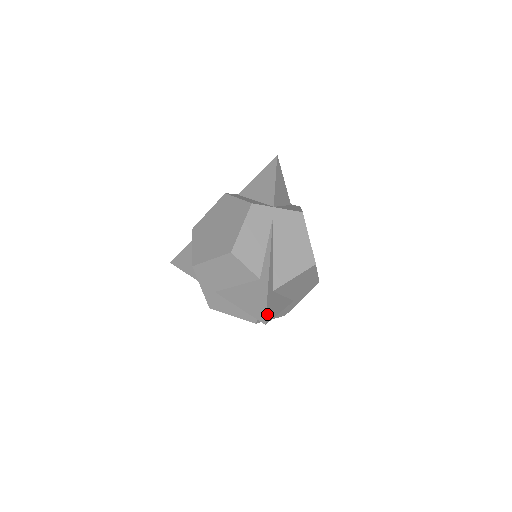
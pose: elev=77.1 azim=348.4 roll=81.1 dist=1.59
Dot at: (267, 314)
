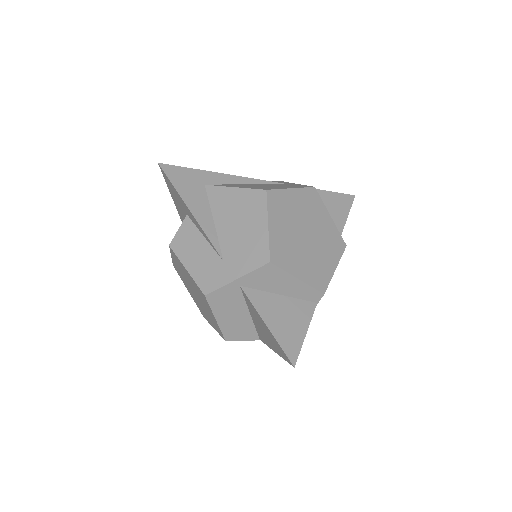
Dot at: (172, 168)
